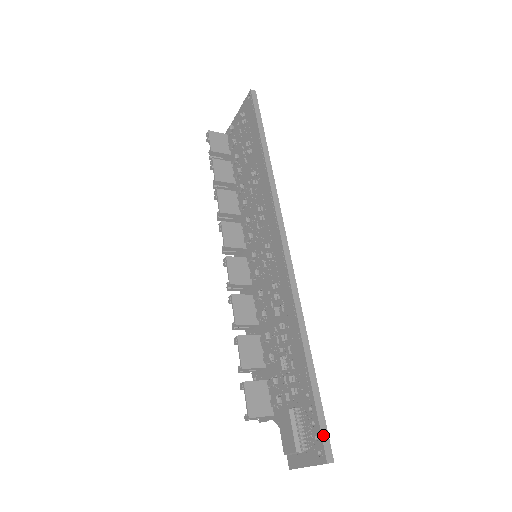
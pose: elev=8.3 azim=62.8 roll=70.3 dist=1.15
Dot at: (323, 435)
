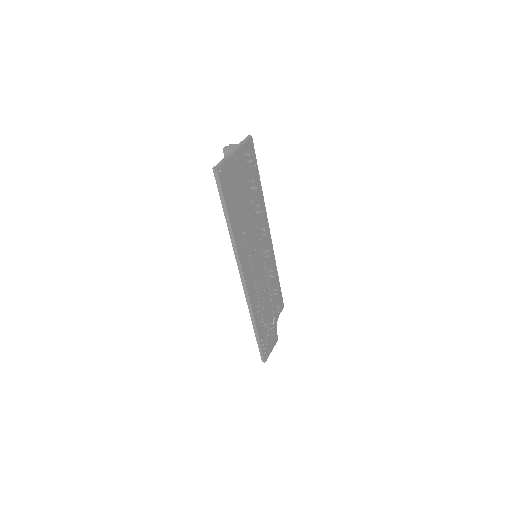
Dot at: (261, 355)
